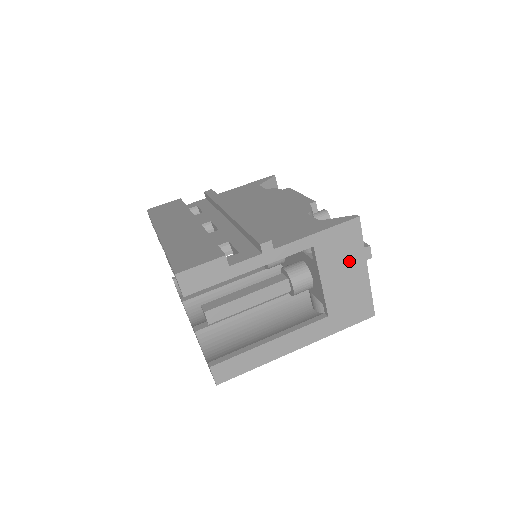
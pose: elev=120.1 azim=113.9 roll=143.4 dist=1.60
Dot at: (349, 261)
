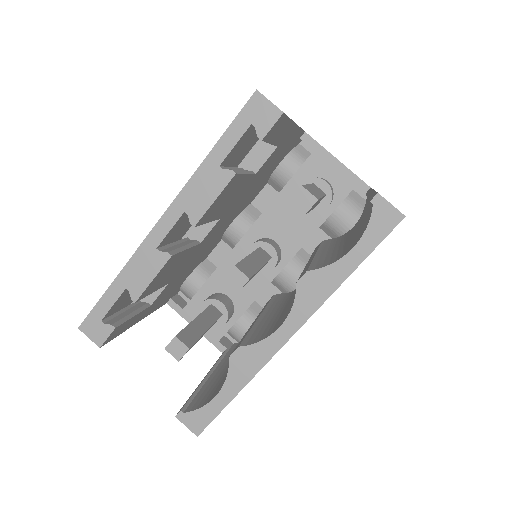
Dot at: occluded
